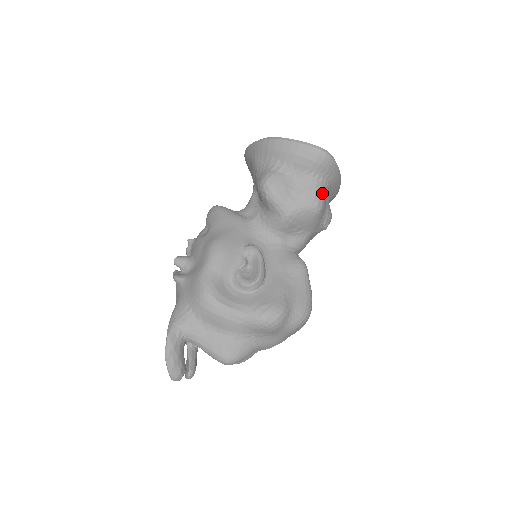
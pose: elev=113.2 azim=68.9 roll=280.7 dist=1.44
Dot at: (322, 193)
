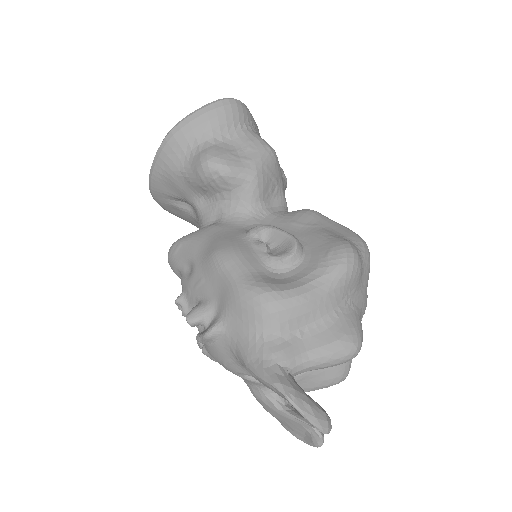
Dot at: (262, 139)
